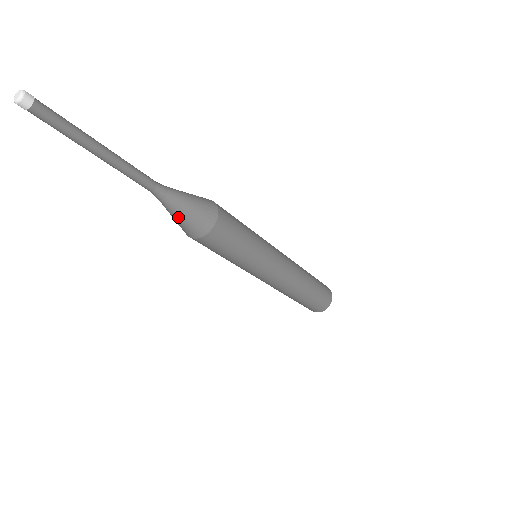
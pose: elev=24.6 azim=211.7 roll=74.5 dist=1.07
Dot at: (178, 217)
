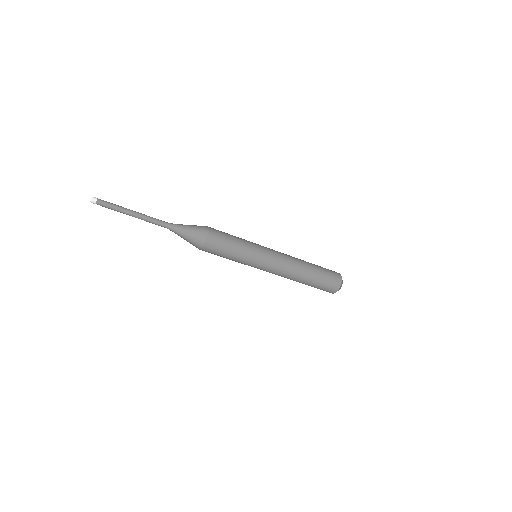
Dot at: (187, 236)
